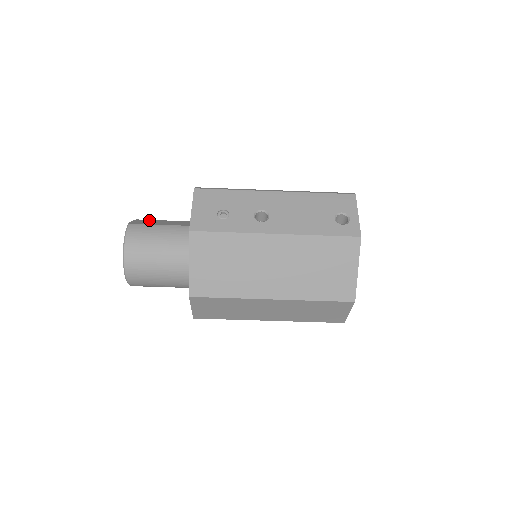
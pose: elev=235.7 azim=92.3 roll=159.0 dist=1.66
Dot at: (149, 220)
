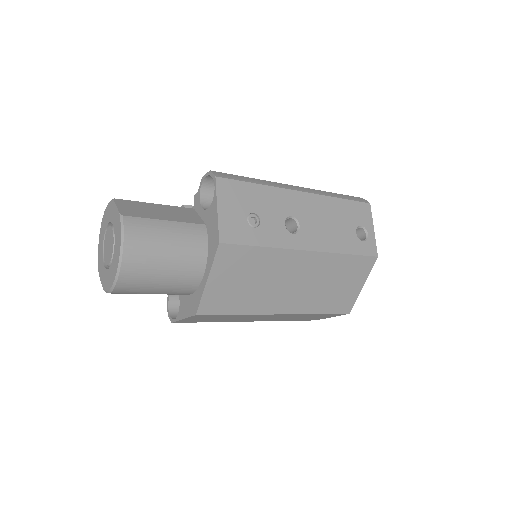
Dot at: (136, 203)
